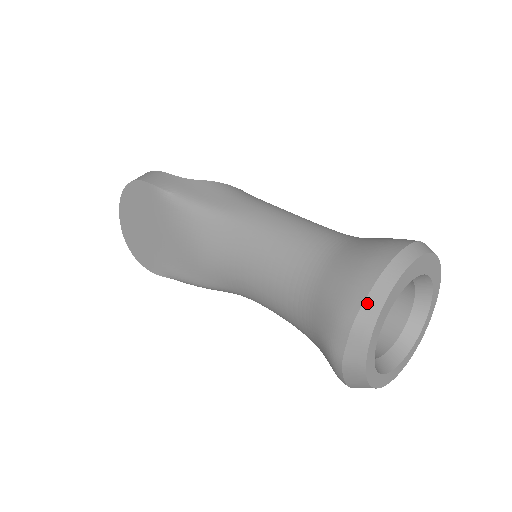
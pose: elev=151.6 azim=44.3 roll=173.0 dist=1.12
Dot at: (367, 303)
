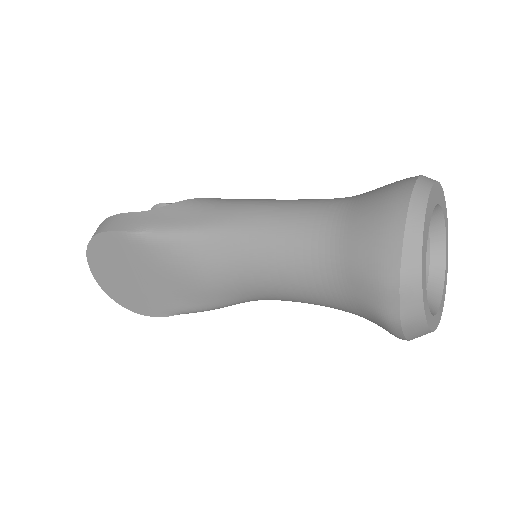
Dot at: (405, 257)
